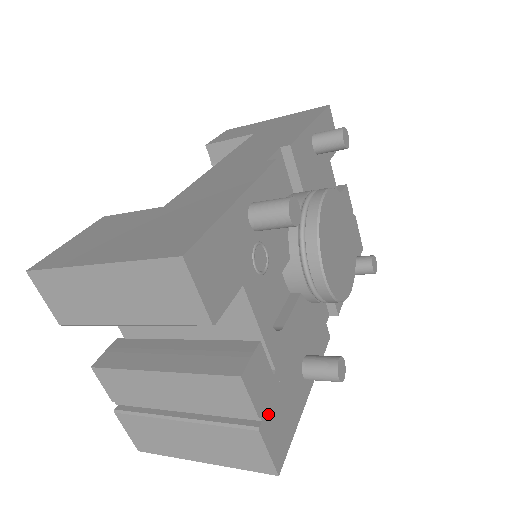
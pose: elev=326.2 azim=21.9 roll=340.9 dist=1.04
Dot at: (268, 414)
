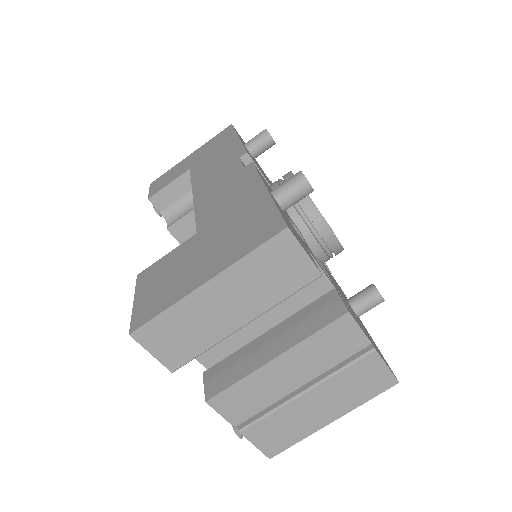
Dot at: (369, 339)
